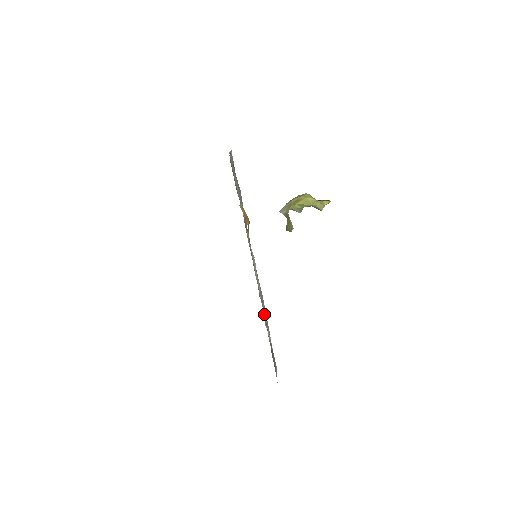
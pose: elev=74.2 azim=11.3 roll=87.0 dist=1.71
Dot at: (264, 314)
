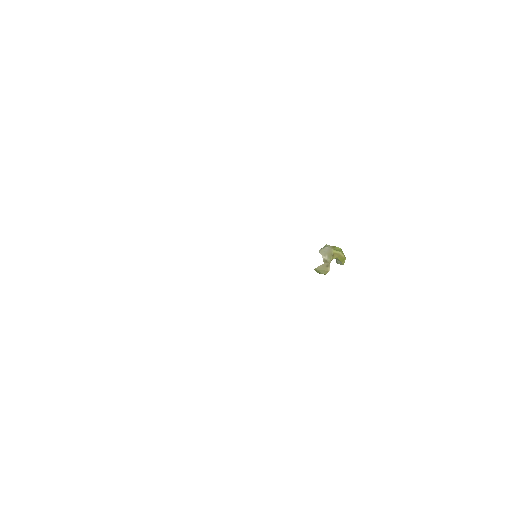
Dot at: occluded
